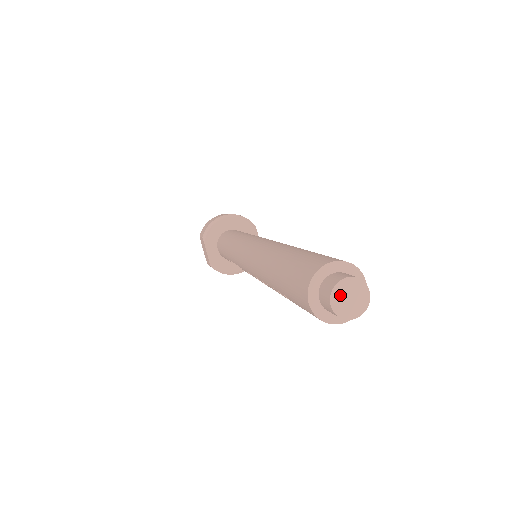
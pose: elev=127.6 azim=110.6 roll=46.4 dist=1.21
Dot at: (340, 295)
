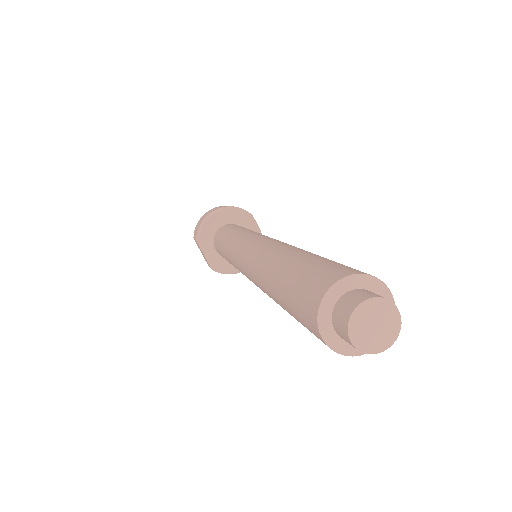
Dot at: (360, 325)
